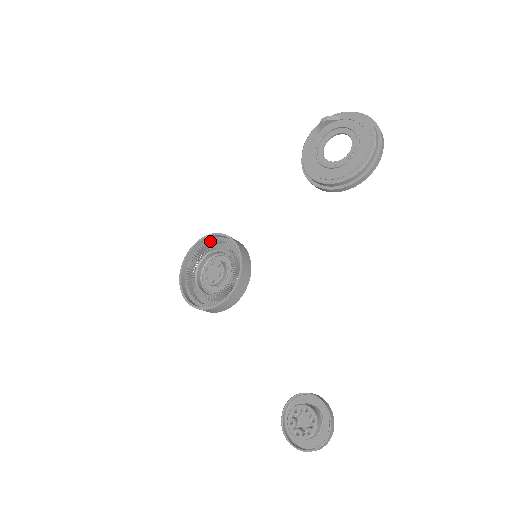
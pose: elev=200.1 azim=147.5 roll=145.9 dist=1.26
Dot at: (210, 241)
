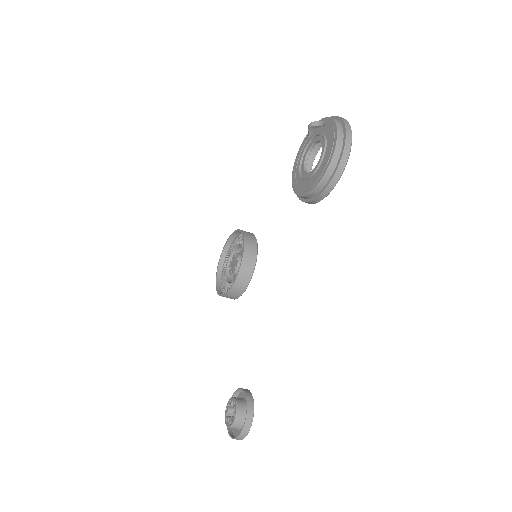
Dot at: (240, 235)
